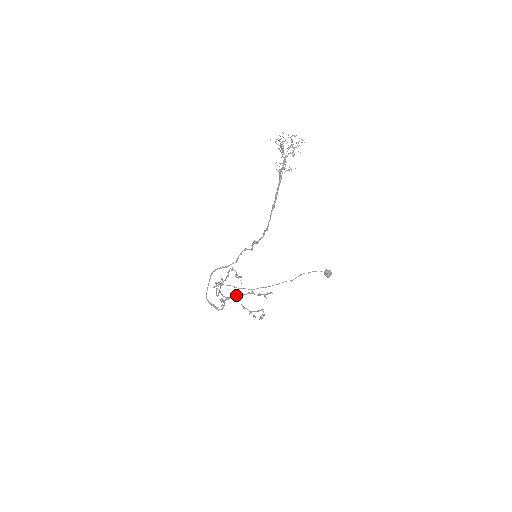
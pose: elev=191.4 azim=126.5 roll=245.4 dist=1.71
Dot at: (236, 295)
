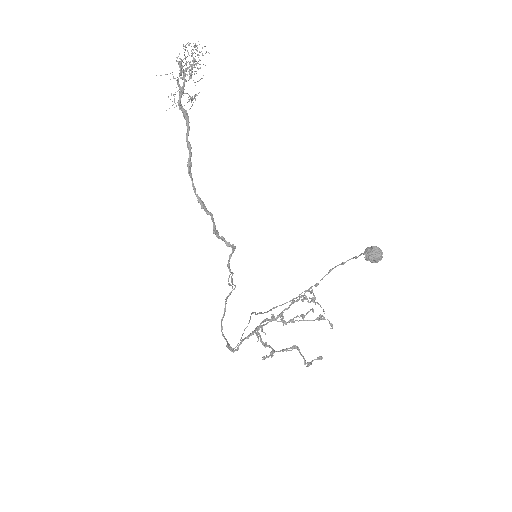
Dot at: (257, 326)
